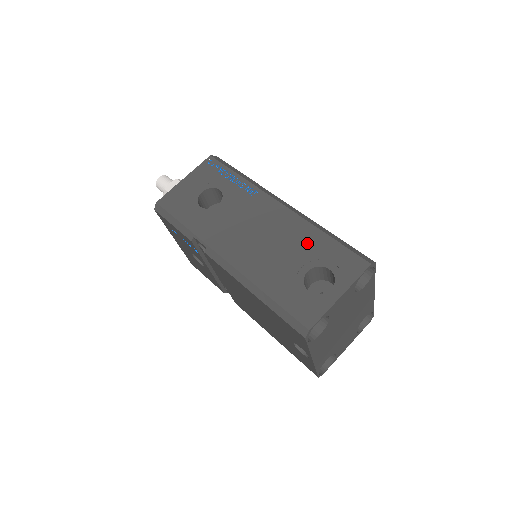
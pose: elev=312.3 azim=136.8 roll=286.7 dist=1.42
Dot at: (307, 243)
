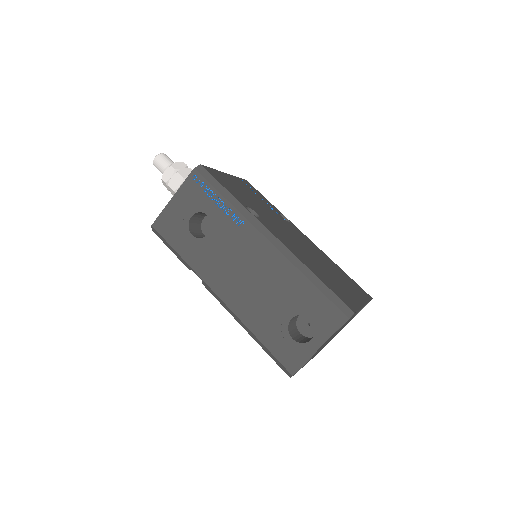
Dot at: (291, 289)
